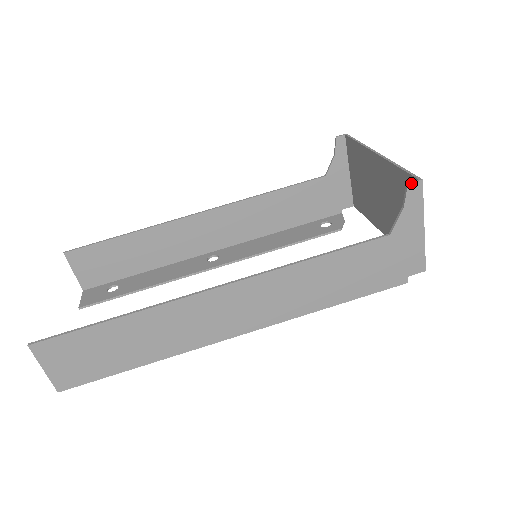
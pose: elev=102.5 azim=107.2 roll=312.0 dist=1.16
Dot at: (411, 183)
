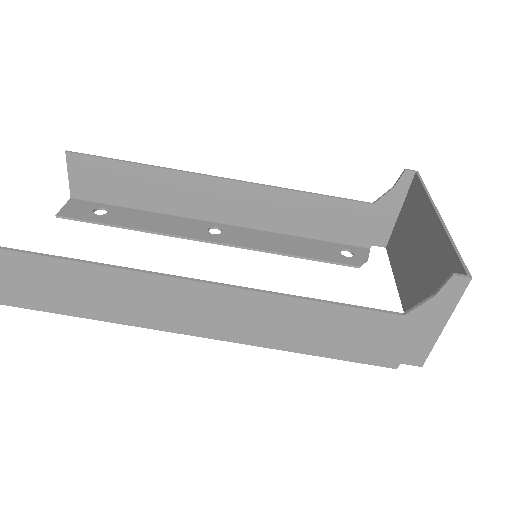
Dot at: (457, 276)
